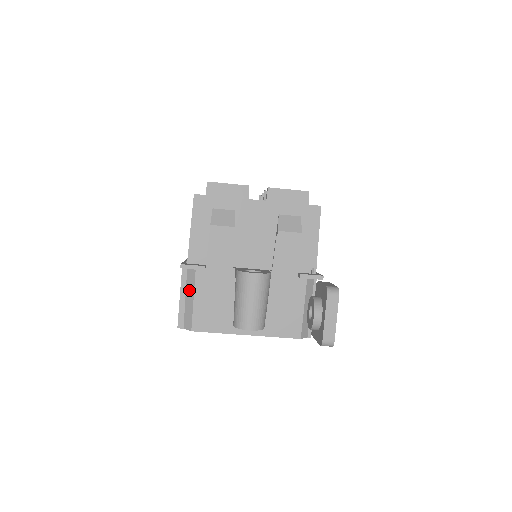
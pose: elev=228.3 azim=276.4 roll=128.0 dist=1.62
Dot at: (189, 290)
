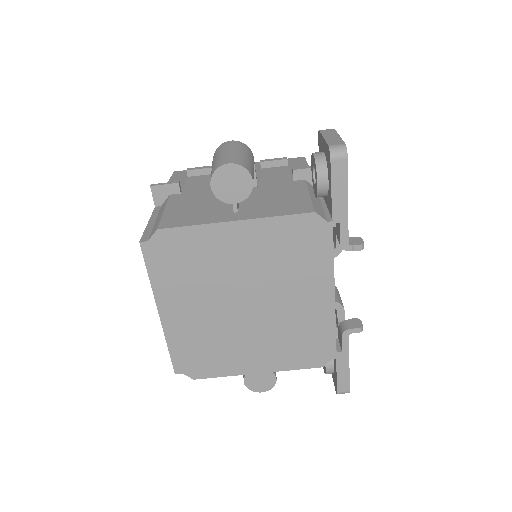
Dot at: (160, 212)
